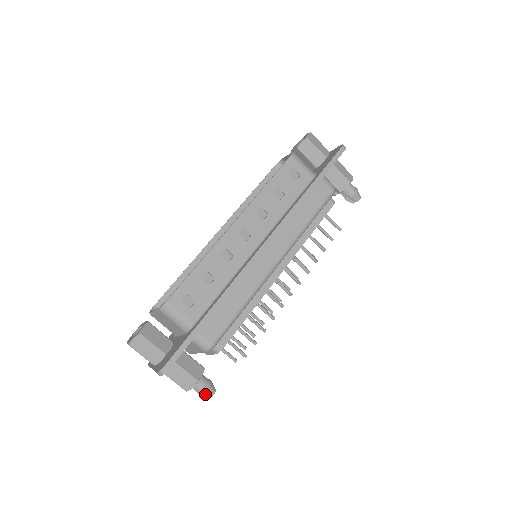
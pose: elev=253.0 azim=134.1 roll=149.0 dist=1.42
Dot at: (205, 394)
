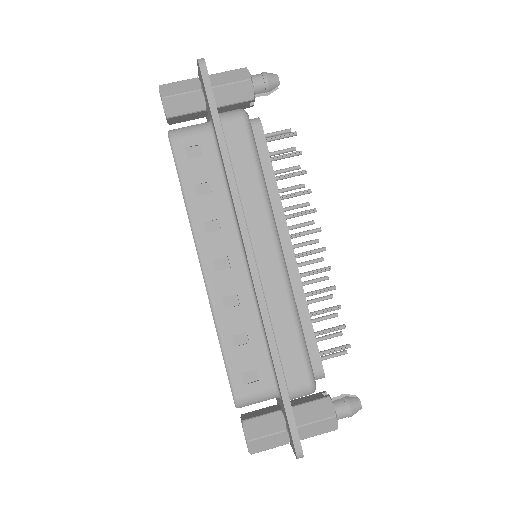
Dot at: (354, 413)
